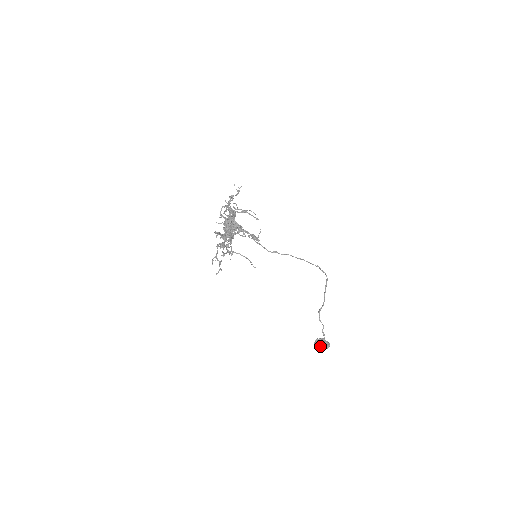
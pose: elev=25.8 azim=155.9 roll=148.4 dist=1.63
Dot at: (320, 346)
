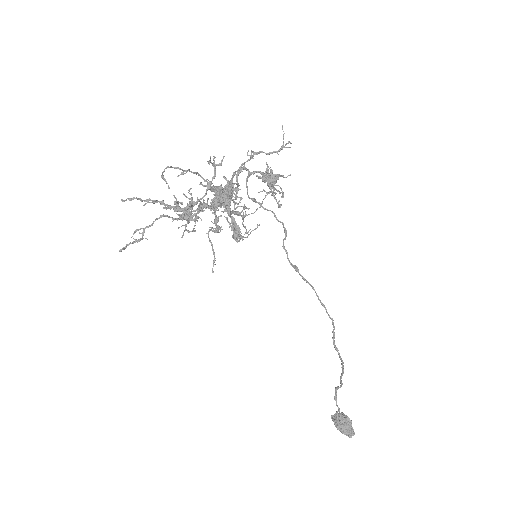
Dot at: (336, 424)
